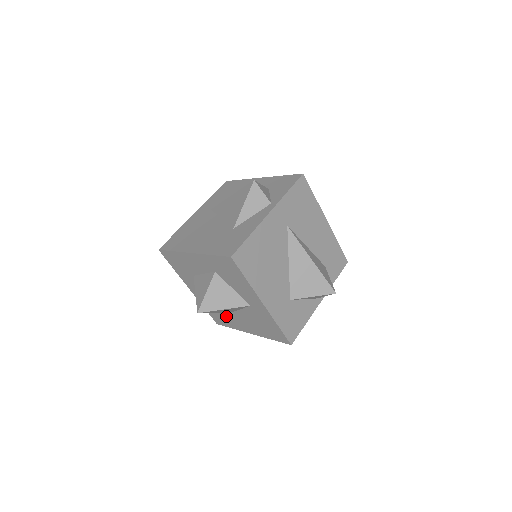
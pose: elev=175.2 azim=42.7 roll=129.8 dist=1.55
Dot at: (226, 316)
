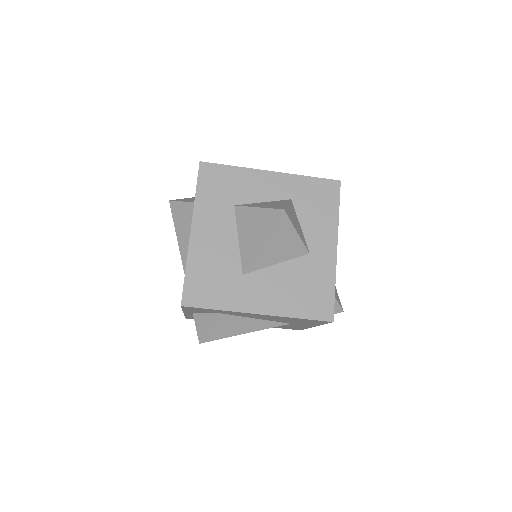
Dot at: (230, 281)
